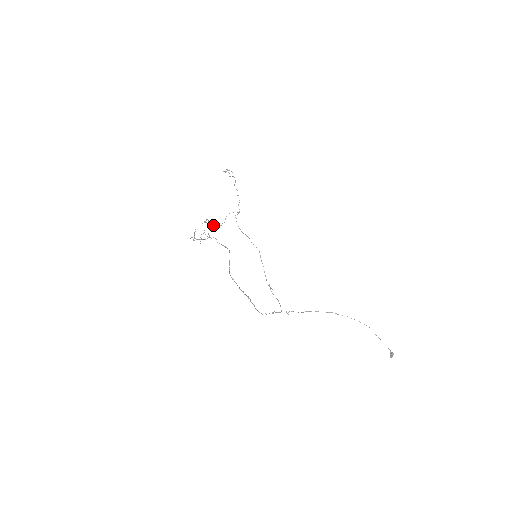
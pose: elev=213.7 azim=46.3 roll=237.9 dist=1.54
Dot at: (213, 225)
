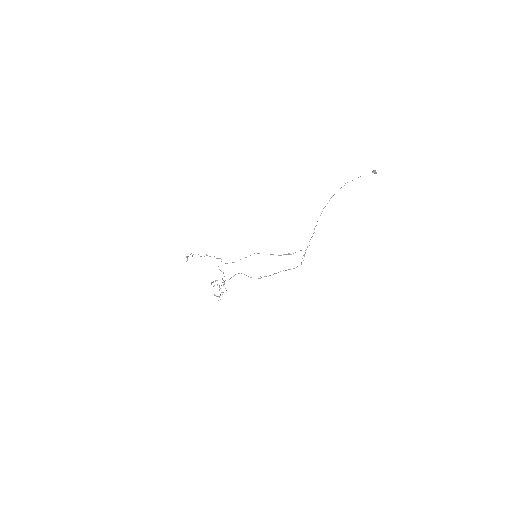
Dot at: occluded
